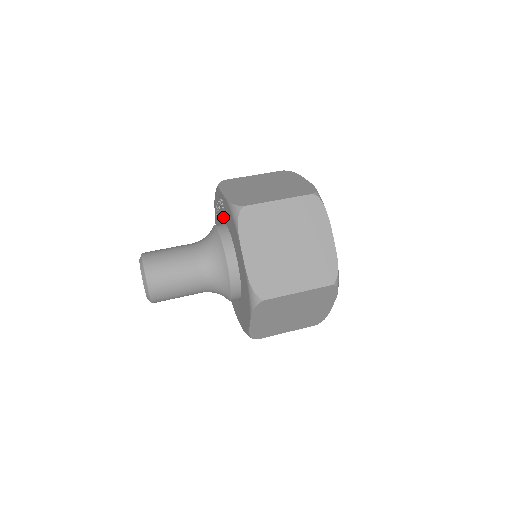
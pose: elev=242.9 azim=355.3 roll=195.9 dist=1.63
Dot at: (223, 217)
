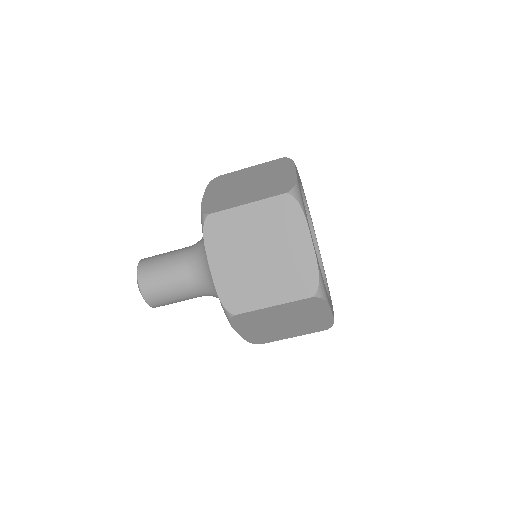
Dot at: occluded
